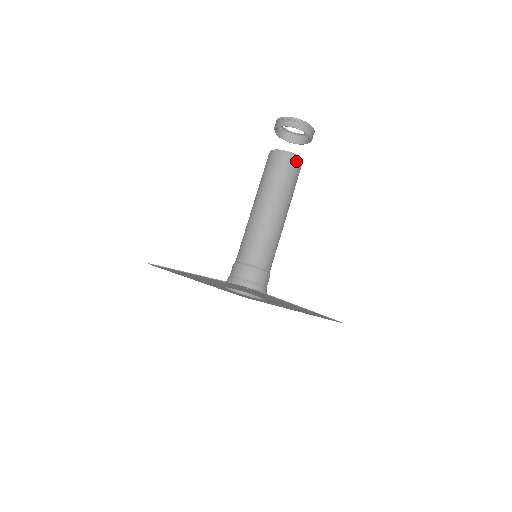
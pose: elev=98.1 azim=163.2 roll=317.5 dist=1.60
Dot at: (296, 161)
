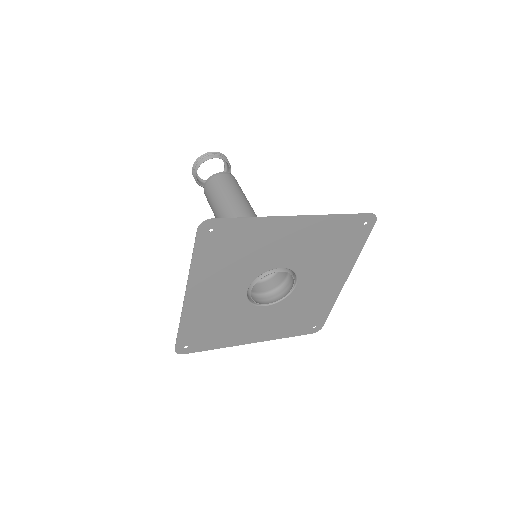
Dot at: (223, 175)
